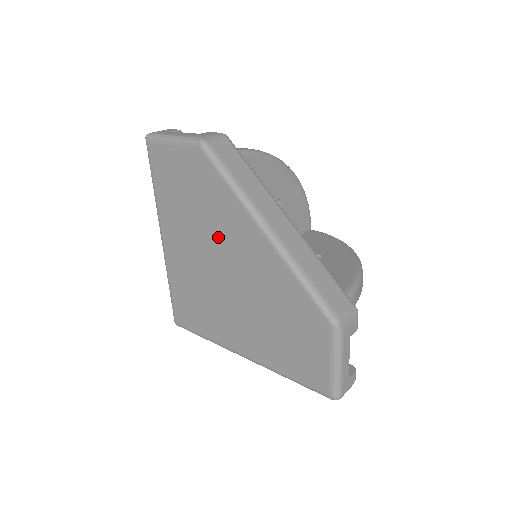
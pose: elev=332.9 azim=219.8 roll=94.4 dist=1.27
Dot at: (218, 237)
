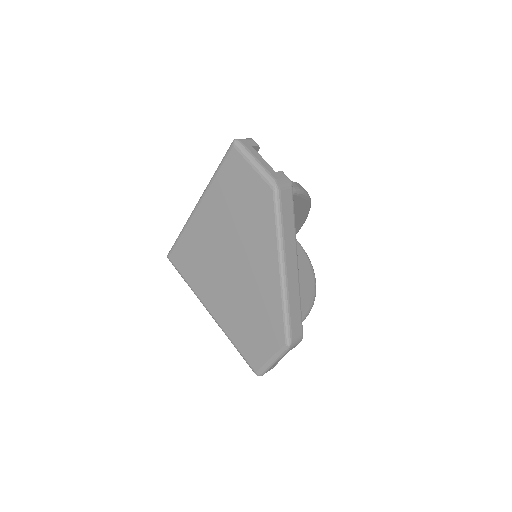
Dot at: (245, 244)
